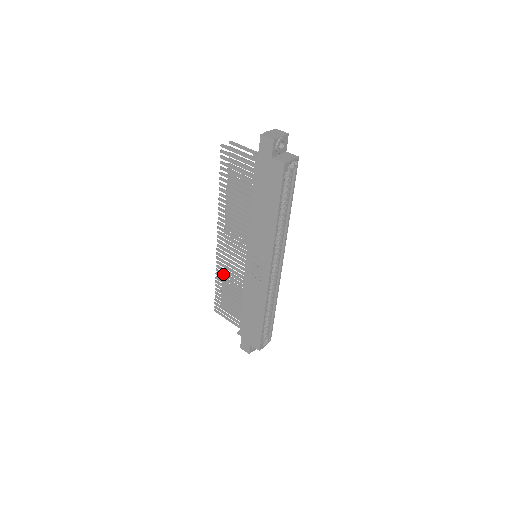
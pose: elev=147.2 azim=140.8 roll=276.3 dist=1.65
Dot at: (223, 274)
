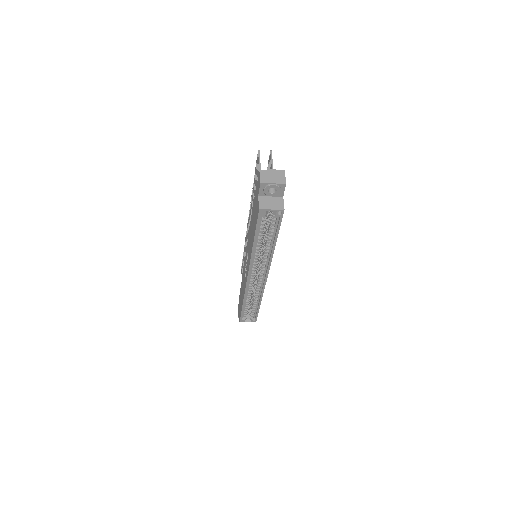
Dot at: (245, 248)
